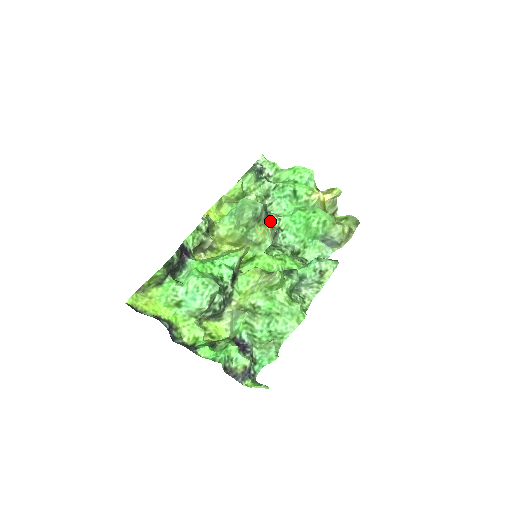
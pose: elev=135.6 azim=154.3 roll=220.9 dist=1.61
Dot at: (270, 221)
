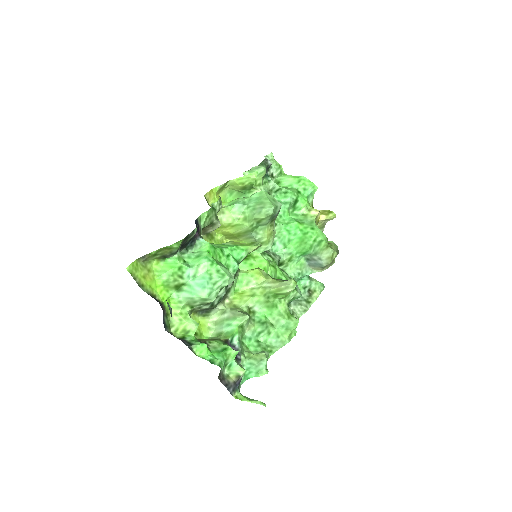
Dot at: occluded
